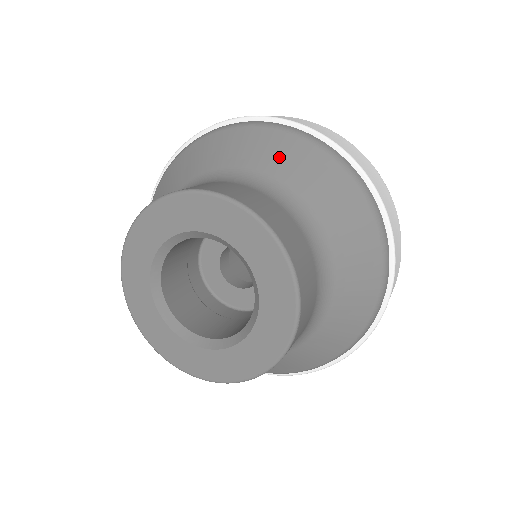
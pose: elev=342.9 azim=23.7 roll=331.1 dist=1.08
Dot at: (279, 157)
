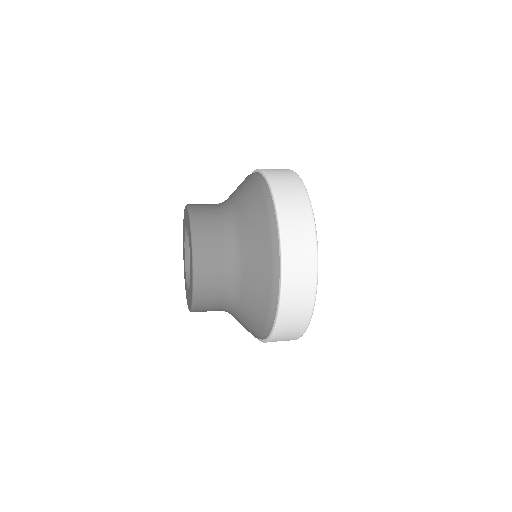
Dot at: (245, 196)
